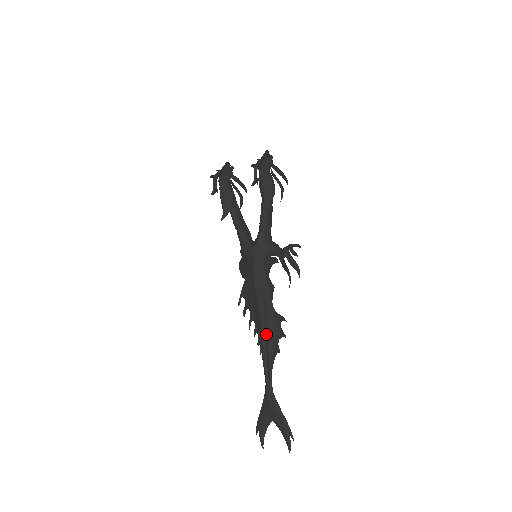
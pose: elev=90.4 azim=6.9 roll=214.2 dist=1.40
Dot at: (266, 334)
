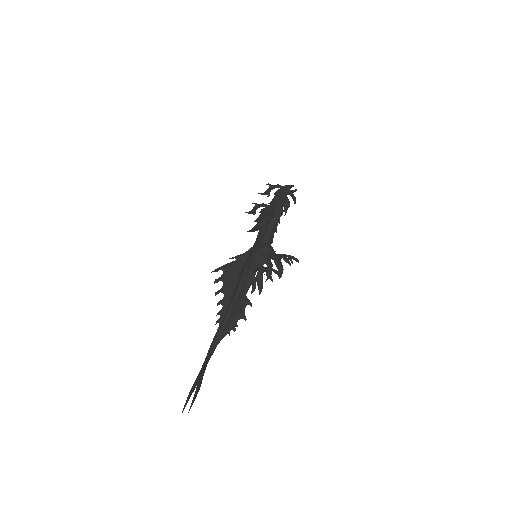
Dot at: (230, 310)
